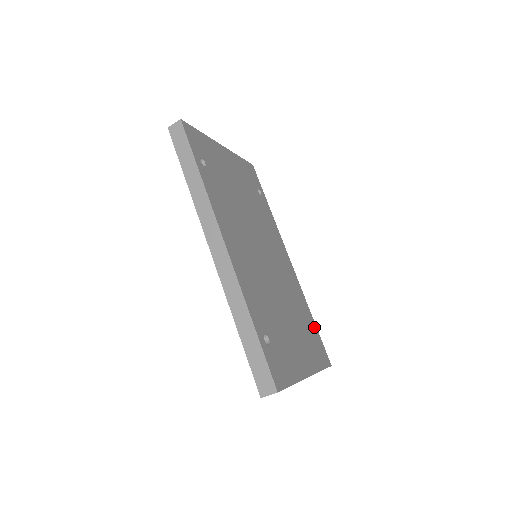
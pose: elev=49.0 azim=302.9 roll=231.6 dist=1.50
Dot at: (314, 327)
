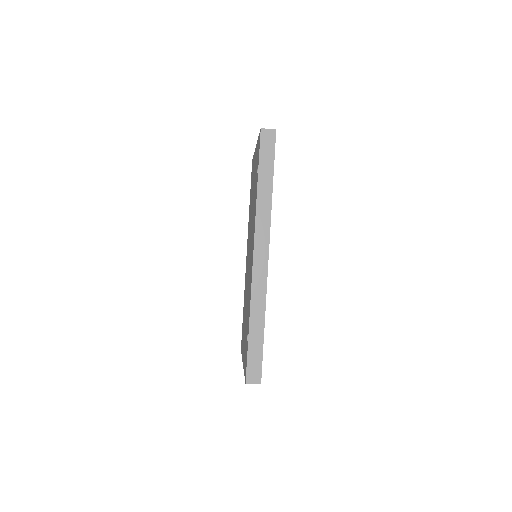
Dot at: occluded
